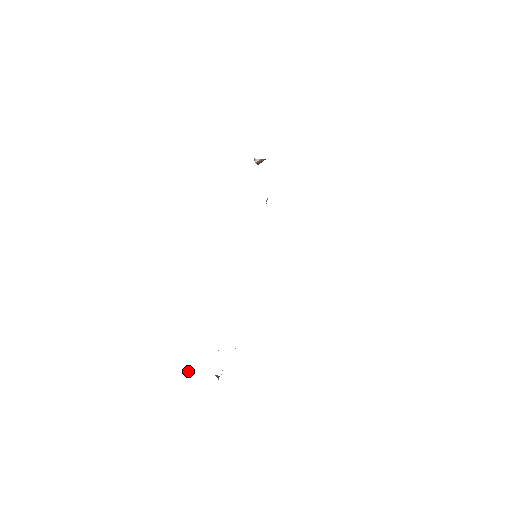
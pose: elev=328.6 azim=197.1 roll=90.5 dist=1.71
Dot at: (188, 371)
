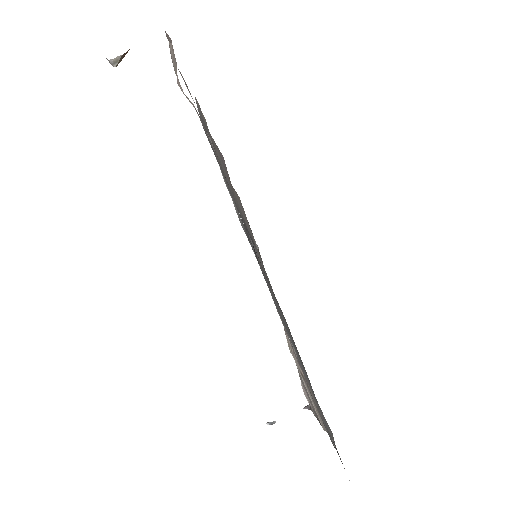
Dot at: occluded
